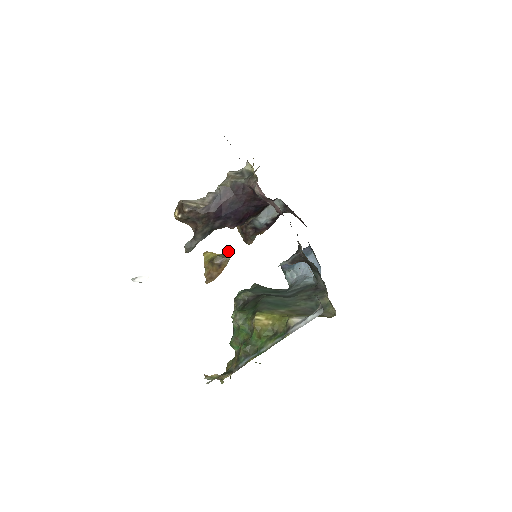
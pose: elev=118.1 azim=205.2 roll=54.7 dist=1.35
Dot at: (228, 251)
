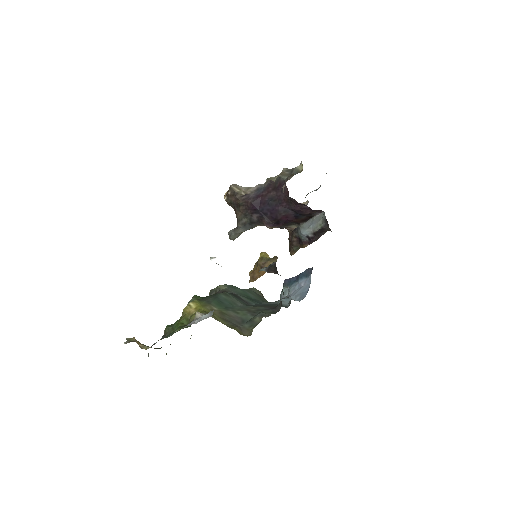
Dot at: (276, 256)
